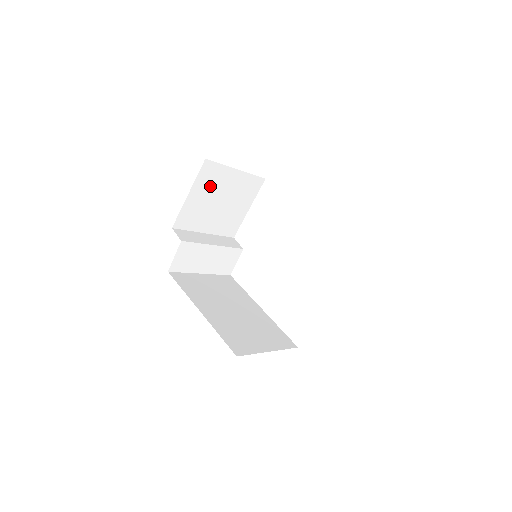
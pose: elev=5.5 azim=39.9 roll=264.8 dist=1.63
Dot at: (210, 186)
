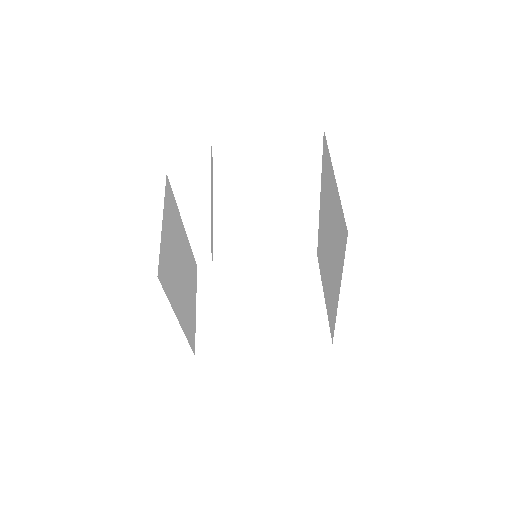
Dot at: occluded
